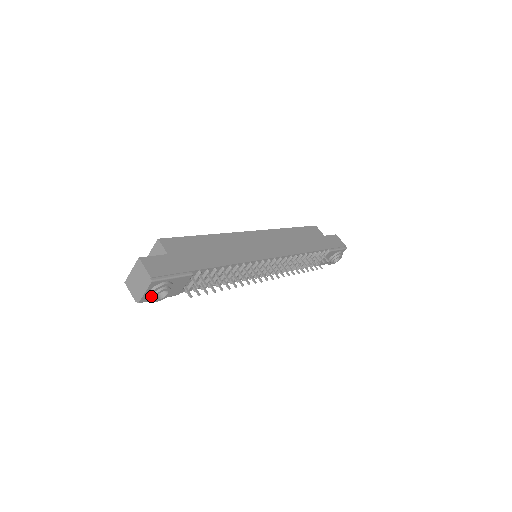
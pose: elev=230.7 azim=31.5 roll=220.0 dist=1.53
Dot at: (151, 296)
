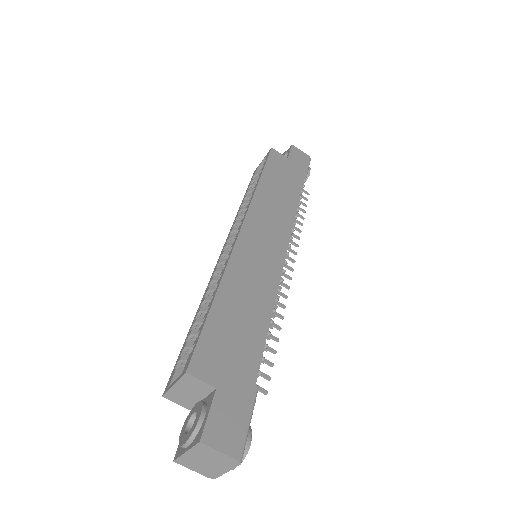
Dot at: occluded
